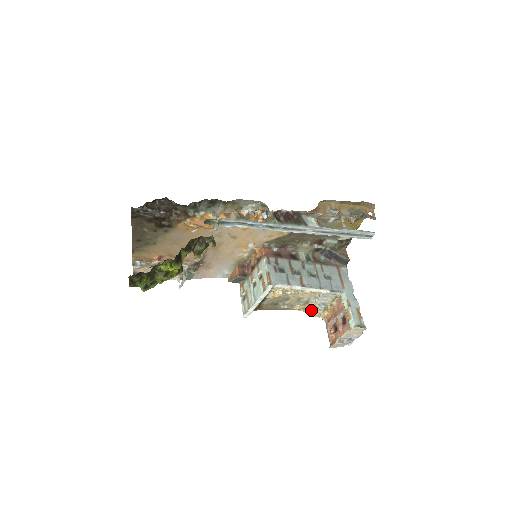
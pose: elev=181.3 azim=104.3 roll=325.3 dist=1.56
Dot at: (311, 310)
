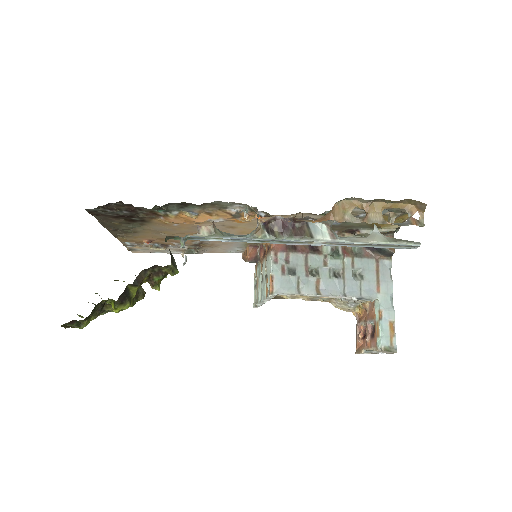
Dot at: (338, 305)
